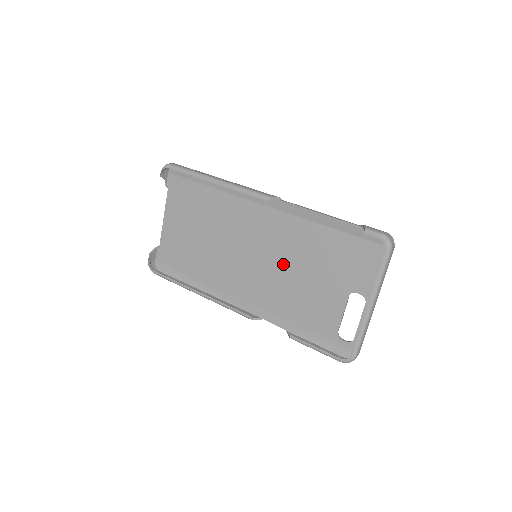
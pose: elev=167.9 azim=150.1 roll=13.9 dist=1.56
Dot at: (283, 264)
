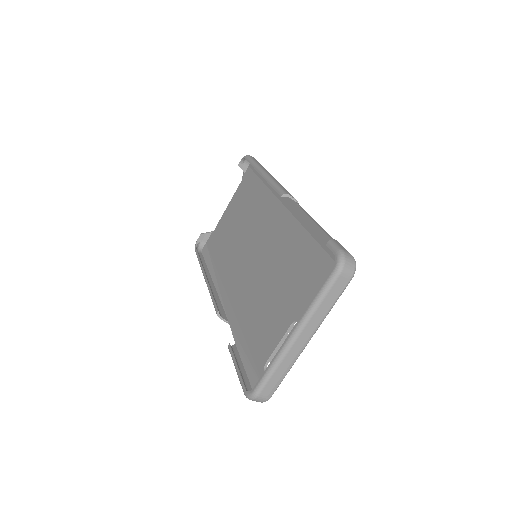
Dot at: (267, 270)
